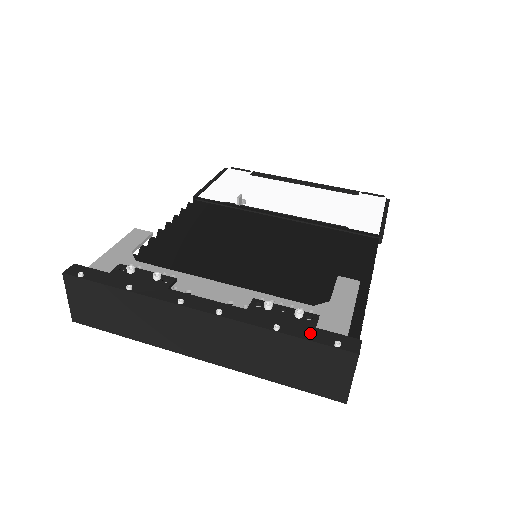
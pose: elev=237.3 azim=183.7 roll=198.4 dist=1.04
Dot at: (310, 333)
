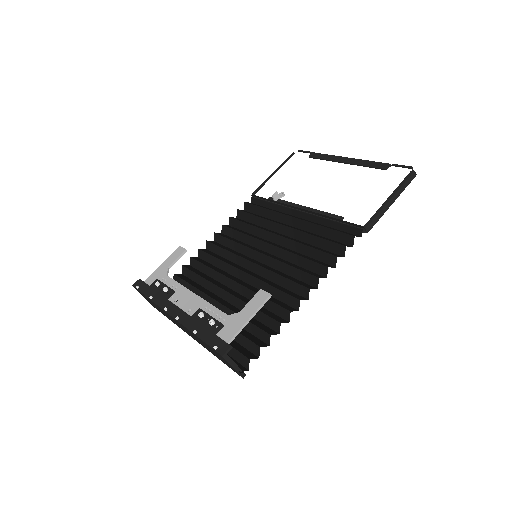
Dot at: (209, 338)
